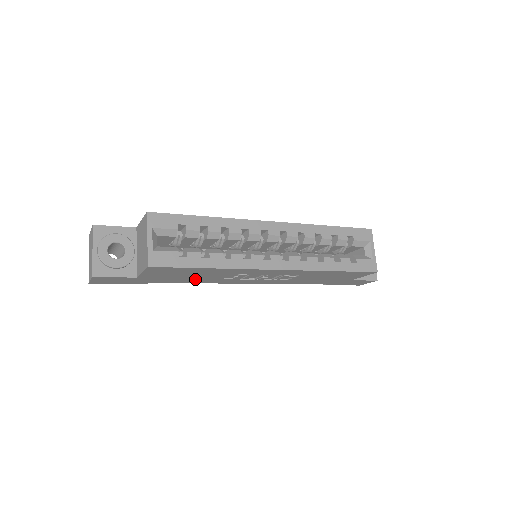
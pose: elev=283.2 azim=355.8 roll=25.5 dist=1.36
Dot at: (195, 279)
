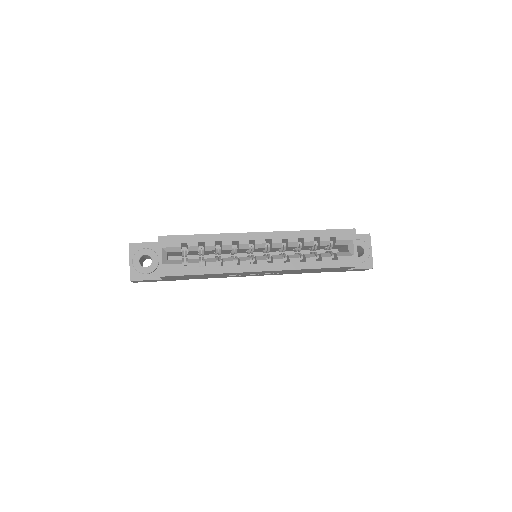
Dot at: (207, 277)
